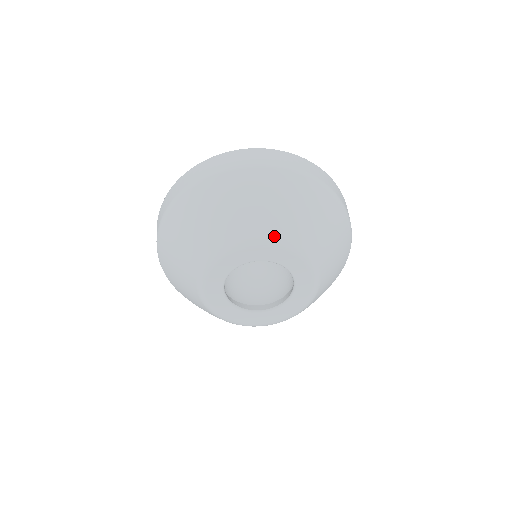
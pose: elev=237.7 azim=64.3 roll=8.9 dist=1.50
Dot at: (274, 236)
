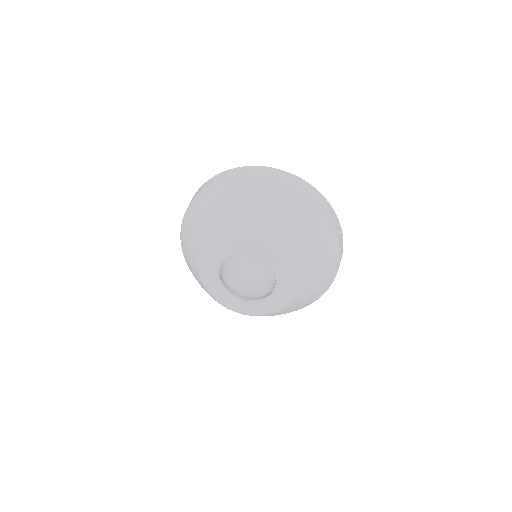
Dot at: (293, 261)
